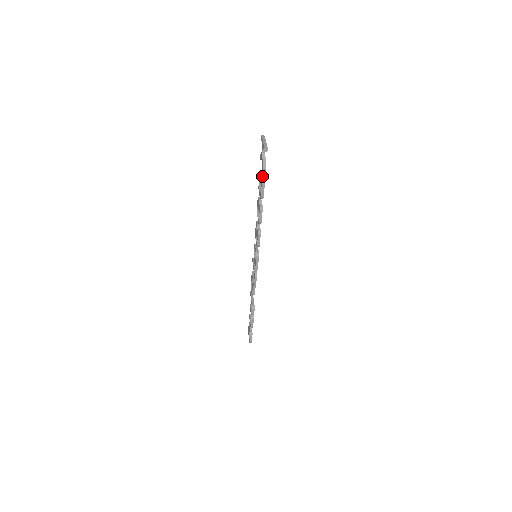
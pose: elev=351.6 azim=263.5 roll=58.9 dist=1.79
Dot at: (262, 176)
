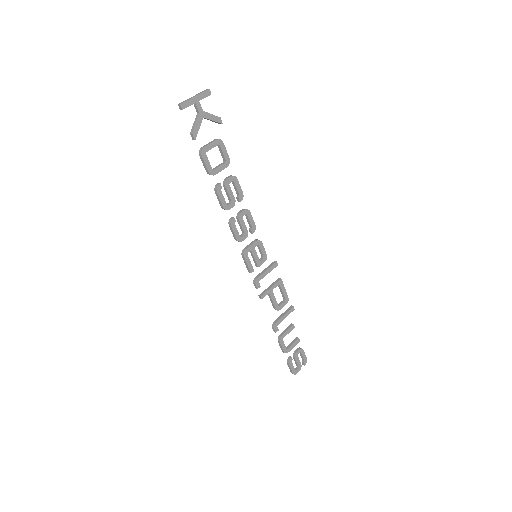
Dot at: (206, 144)
